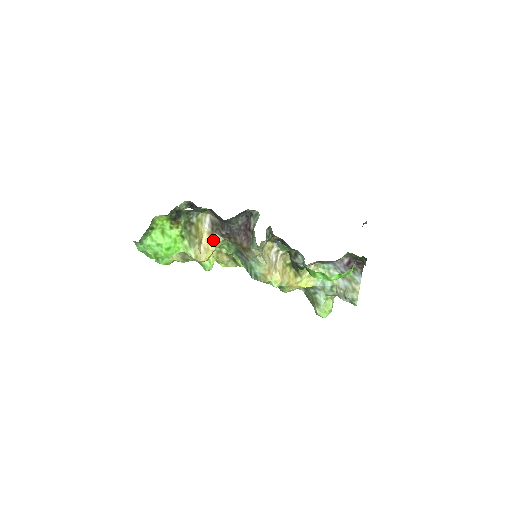
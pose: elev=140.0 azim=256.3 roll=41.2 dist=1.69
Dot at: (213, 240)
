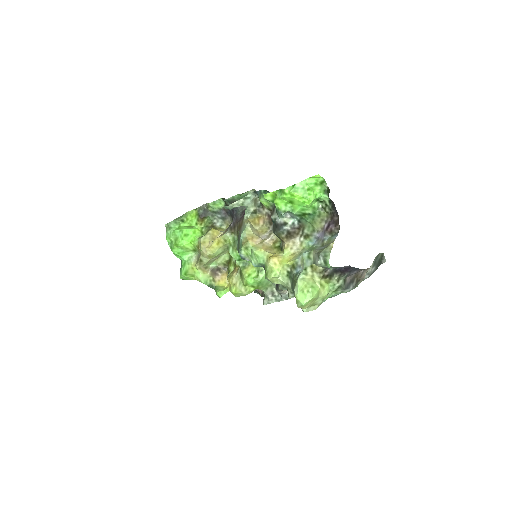
Dot at: (223, 234)
